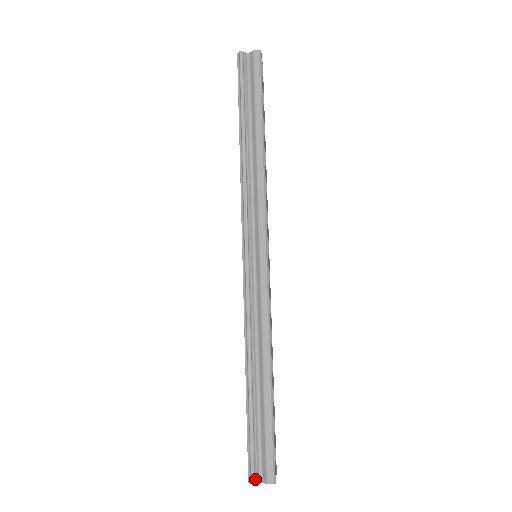
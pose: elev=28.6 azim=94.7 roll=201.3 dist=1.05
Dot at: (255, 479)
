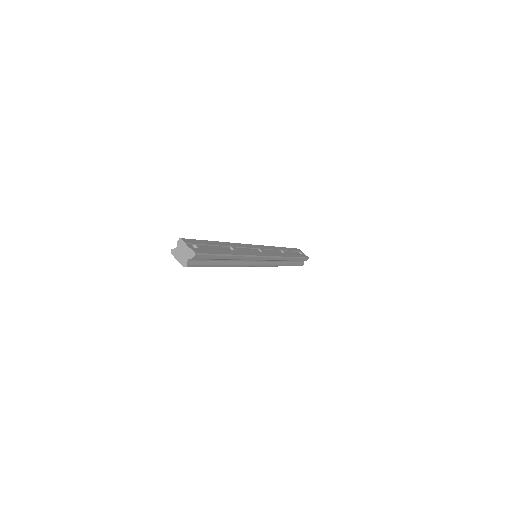
Dot at: (175, 249)
